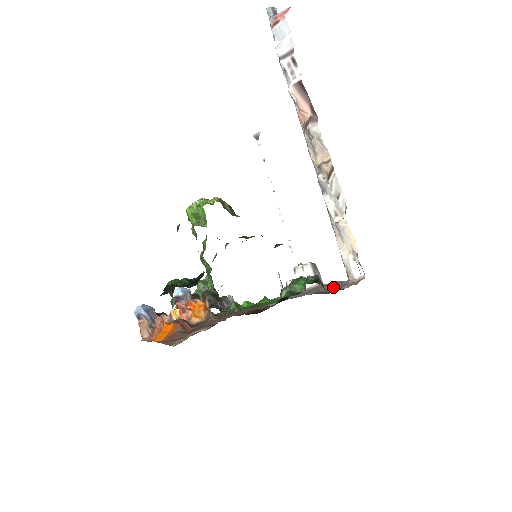
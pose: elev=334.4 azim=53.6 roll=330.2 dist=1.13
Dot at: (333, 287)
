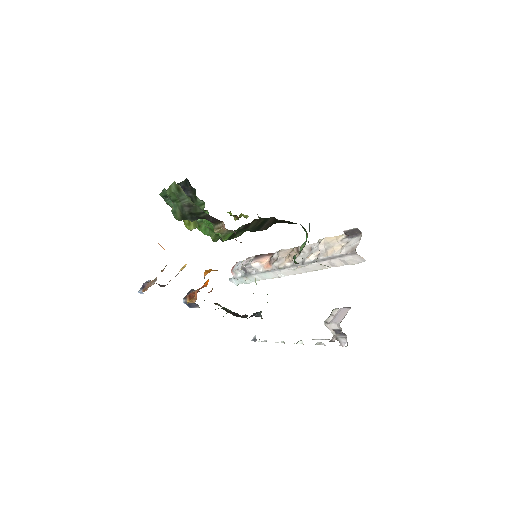
Dot at: occluded
